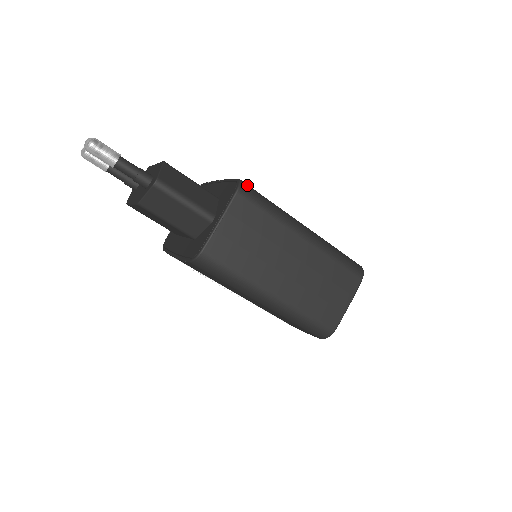
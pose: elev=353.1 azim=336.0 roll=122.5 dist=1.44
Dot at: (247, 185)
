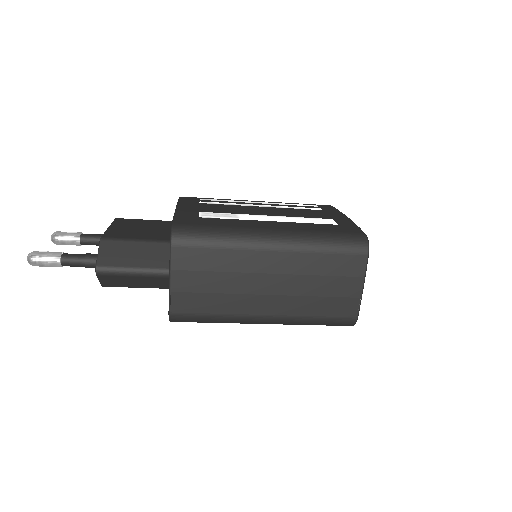
Dot at: (182, 228)
